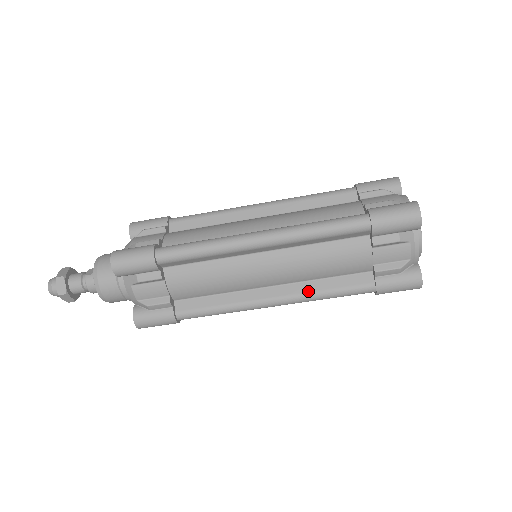
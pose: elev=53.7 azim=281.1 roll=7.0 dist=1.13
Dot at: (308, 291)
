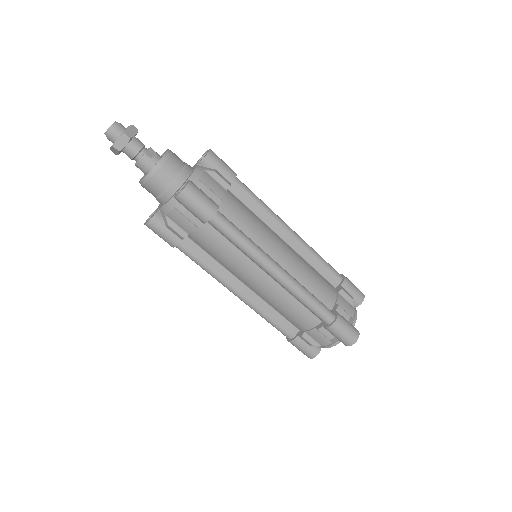
Dot at: (261, 308)
